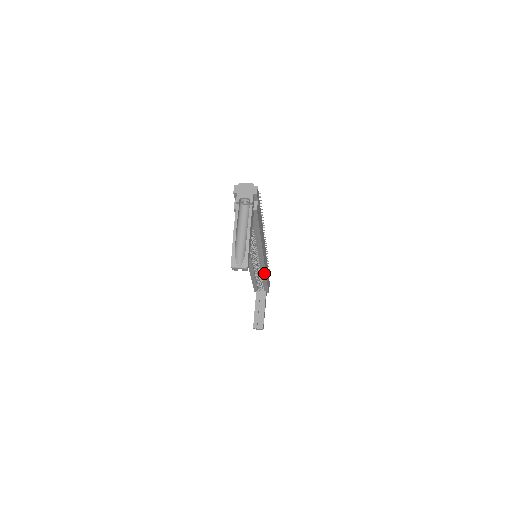
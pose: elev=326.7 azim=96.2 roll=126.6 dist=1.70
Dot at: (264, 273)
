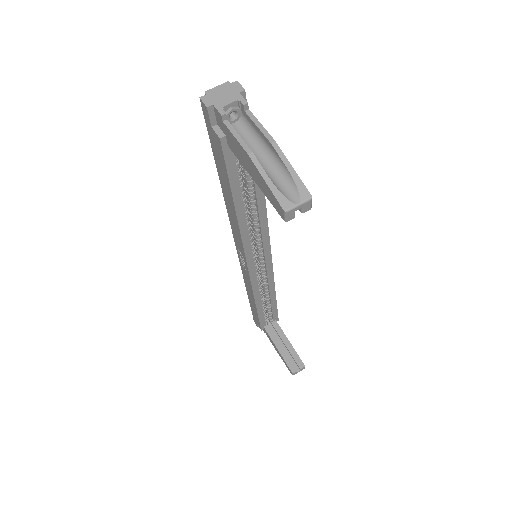
Dot at: (272, 283)
